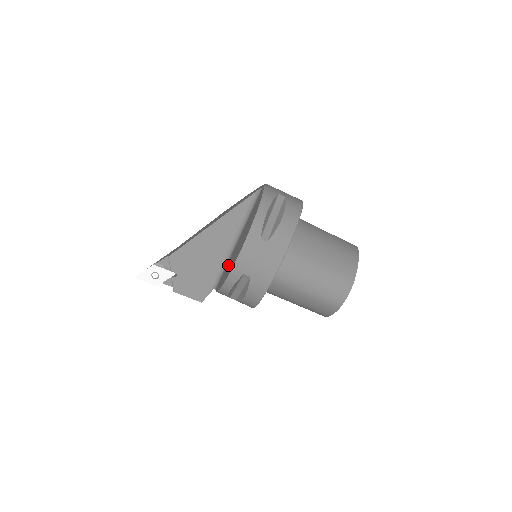
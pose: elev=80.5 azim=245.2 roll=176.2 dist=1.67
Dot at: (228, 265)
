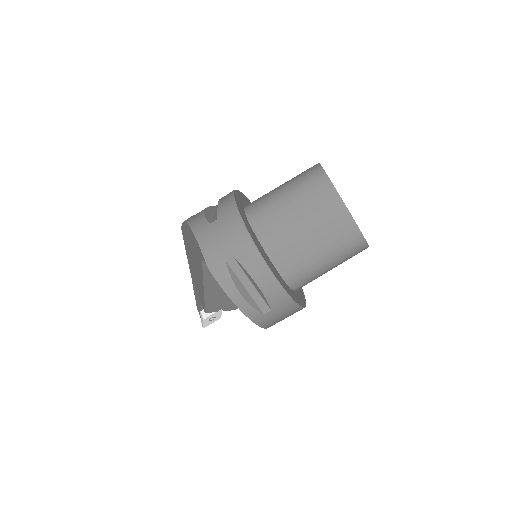
Dot at: occluded
